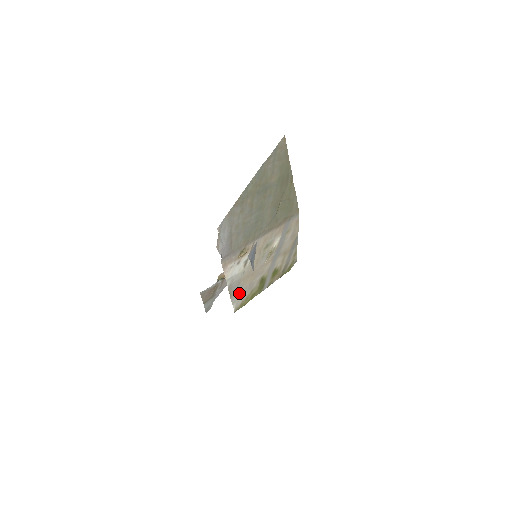
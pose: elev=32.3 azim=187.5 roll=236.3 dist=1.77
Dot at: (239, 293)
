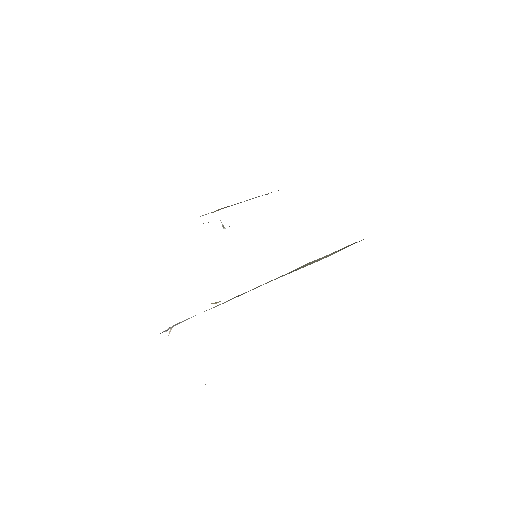
Dot at: occluded
